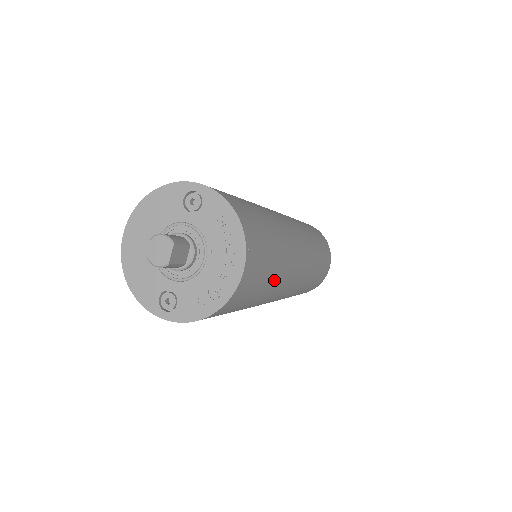
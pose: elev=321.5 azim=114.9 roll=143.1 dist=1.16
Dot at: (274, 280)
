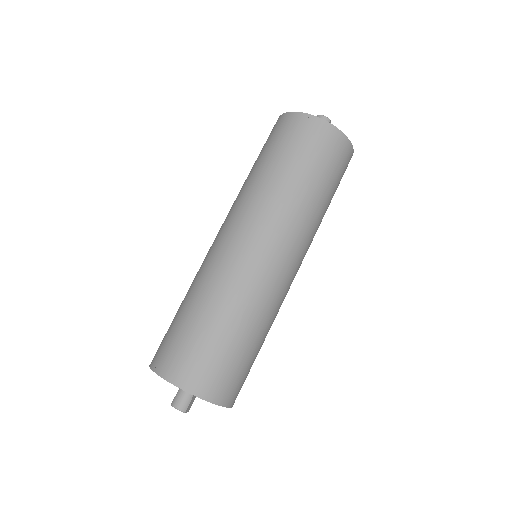
Dot at: occluded
